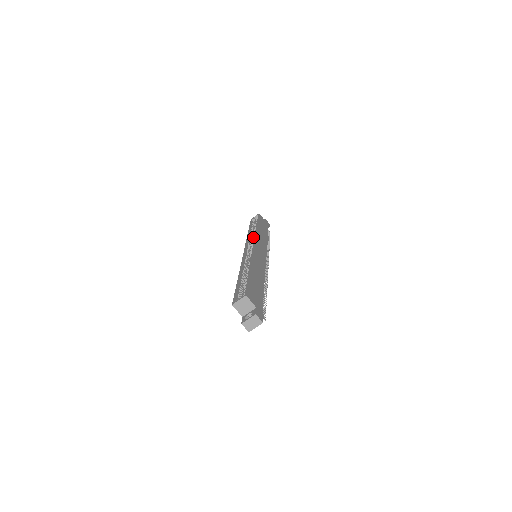
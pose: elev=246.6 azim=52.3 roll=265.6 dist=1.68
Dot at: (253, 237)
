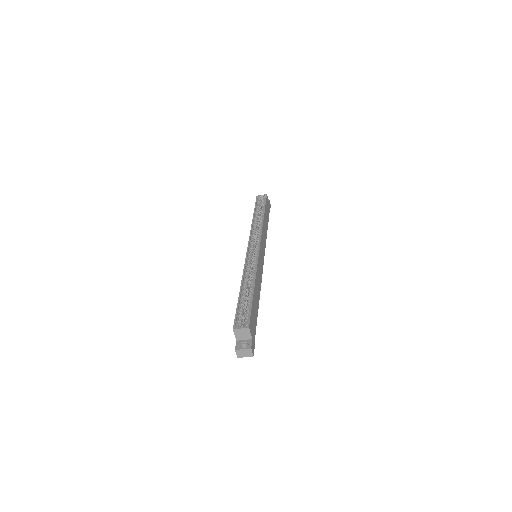
Dot at: (258, 231)
